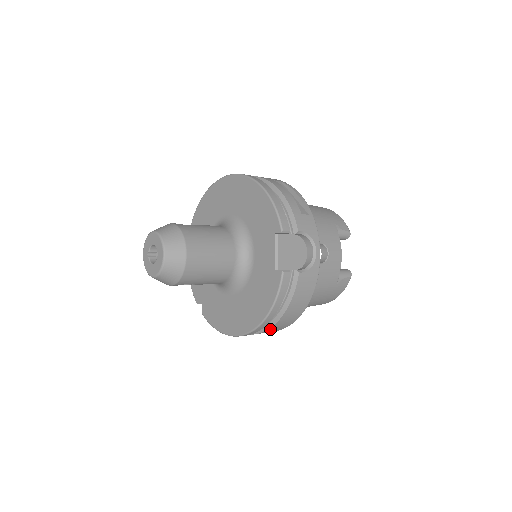
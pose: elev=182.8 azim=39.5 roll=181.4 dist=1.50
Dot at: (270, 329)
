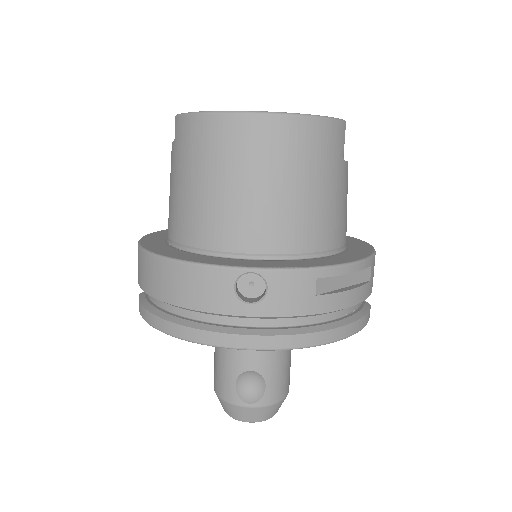
Dot at: occluded
